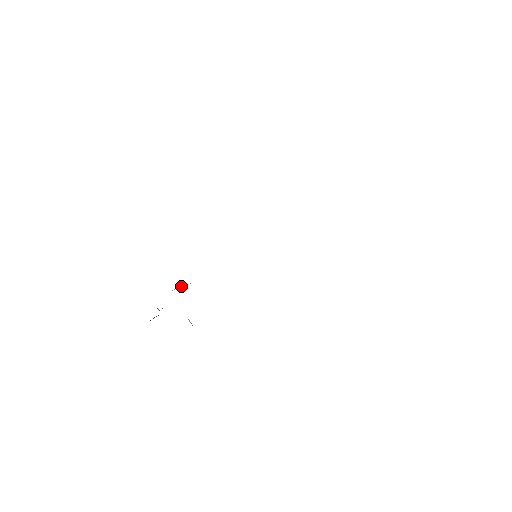
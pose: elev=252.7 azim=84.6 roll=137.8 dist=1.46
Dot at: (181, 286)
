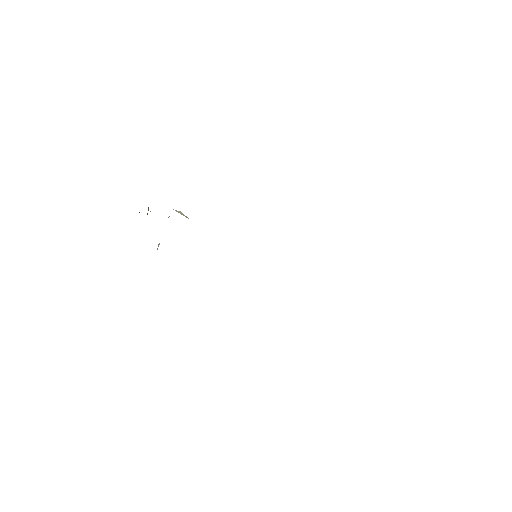
Dot at: (182, 214)
